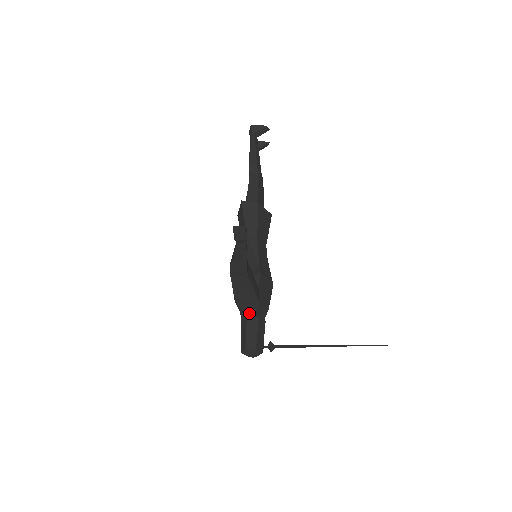
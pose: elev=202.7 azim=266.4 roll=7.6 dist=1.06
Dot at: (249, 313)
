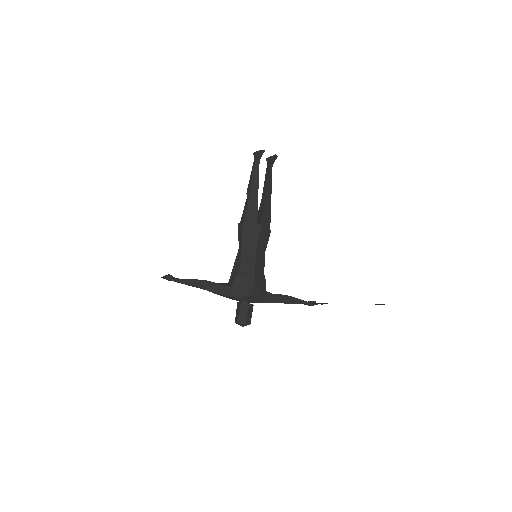
Dot at: (237, 300)
